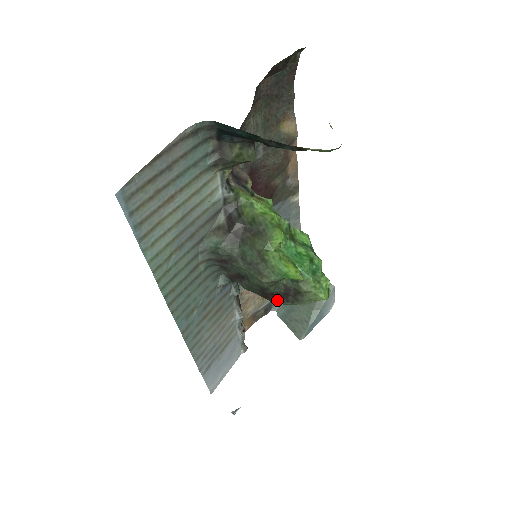
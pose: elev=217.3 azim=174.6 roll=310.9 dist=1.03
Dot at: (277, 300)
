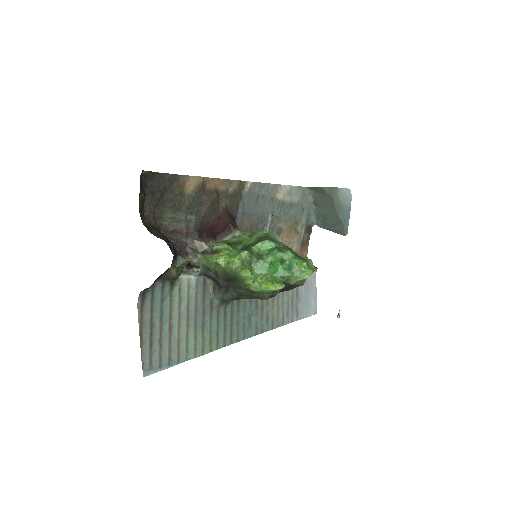
Dot at: occluded
